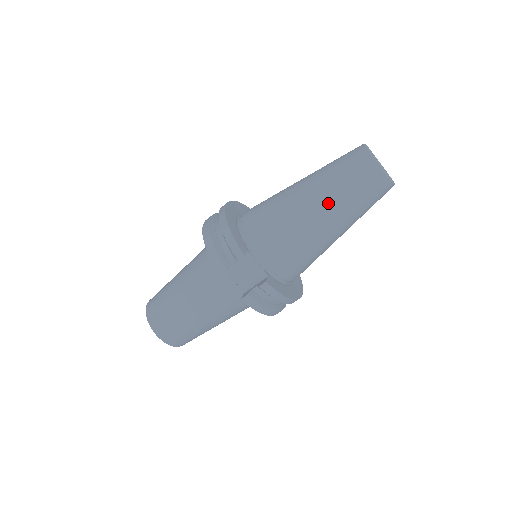
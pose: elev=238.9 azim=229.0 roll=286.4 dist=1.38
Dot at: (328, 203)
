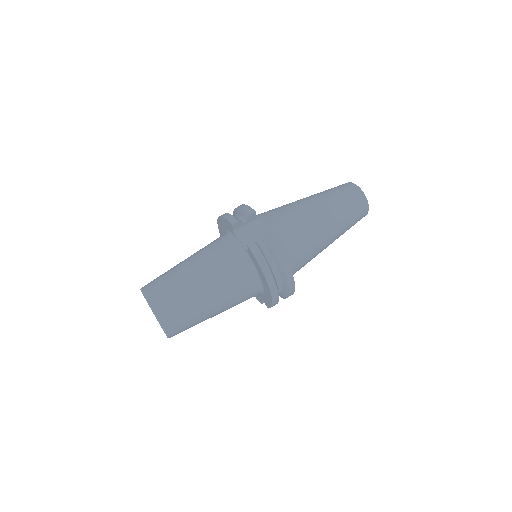
Dot at: (322, 201)
